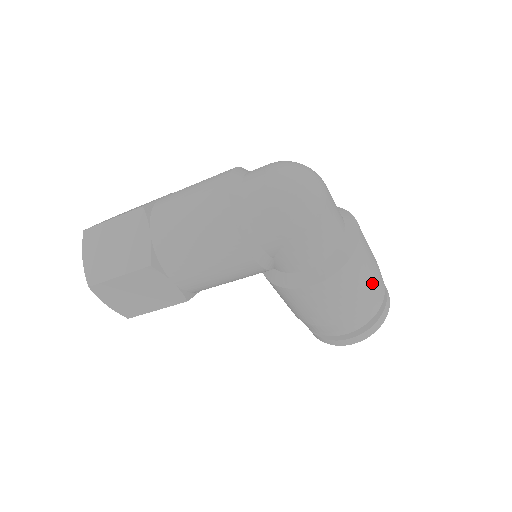
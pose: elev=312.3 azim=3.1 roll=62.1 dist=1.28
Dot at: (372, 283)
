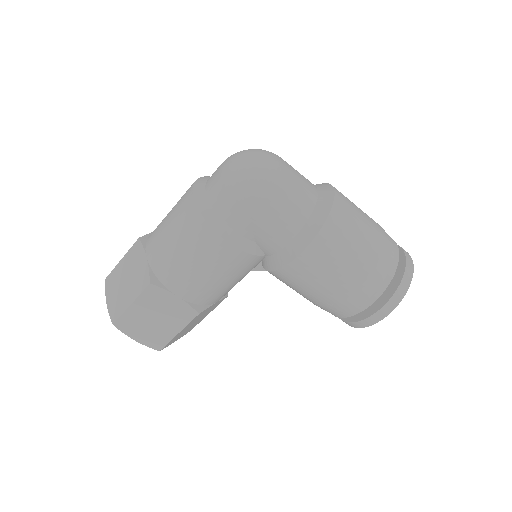
Dot at: (371, 241)
